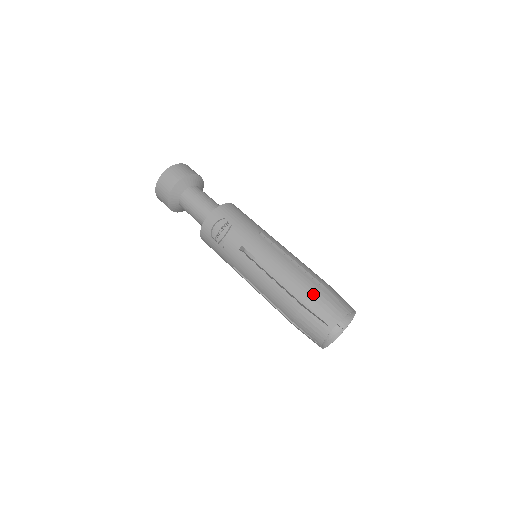
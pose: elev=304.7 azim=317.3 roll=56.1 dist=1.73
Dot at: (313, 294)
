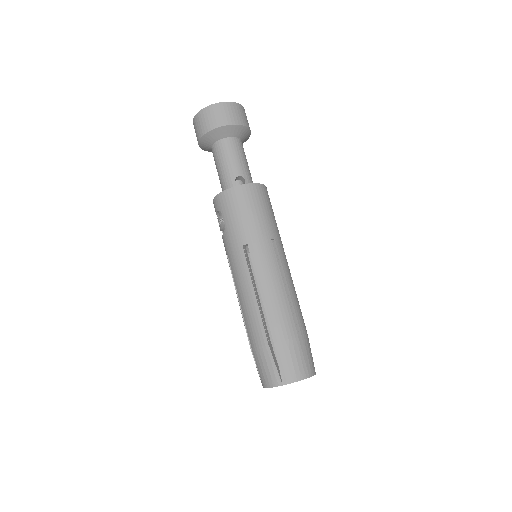
Dot at: (257, 348)
